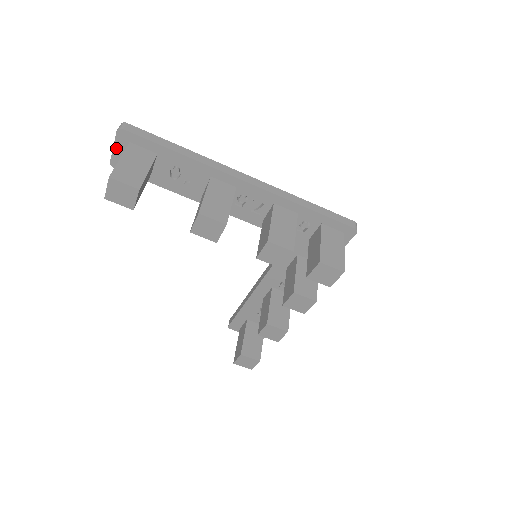
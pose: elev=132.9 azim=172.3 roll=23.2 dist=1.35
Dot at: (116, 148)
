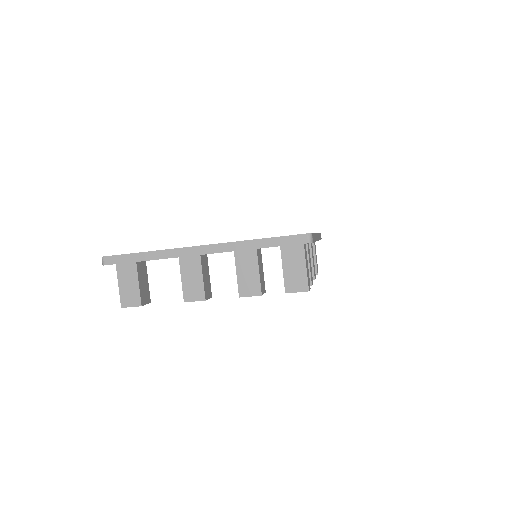
Dot at: occluded
